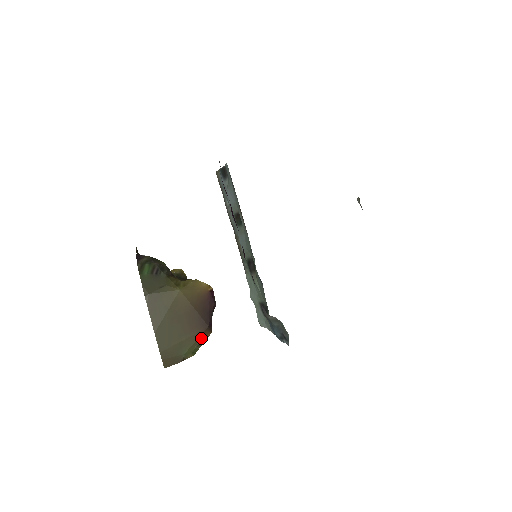
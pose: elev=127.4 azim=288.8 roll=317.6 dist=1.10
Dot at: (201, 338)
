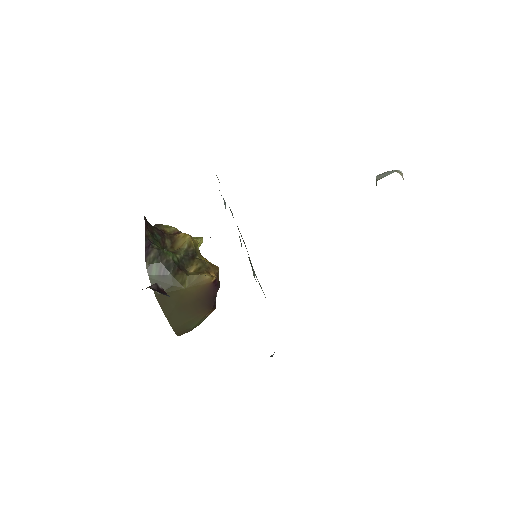
Dot at: (207, 315)
